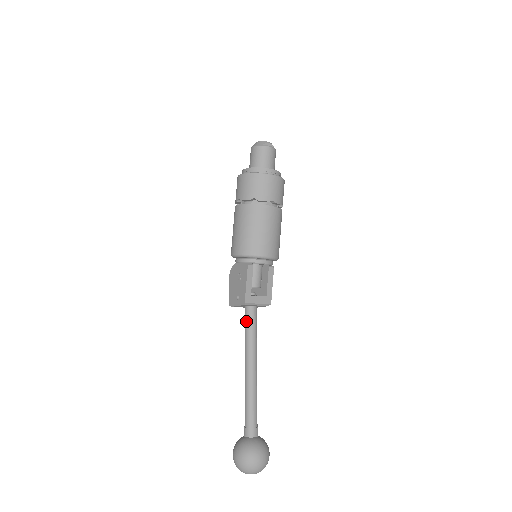
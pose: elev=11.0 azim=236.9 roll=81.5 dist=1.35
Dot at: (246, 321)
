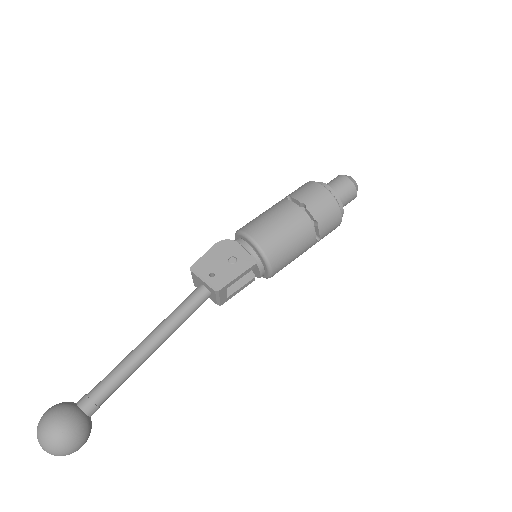
Dot at: (193, 300)
